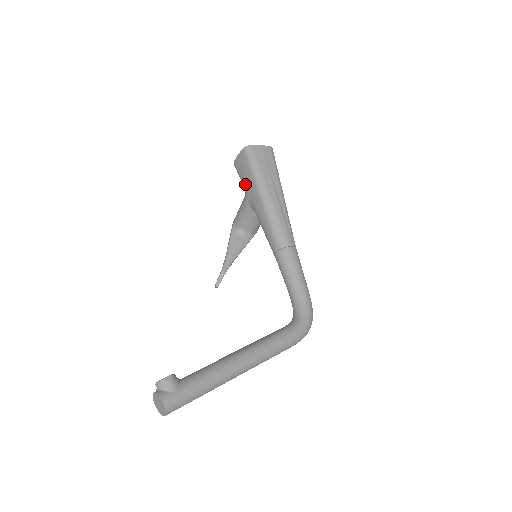
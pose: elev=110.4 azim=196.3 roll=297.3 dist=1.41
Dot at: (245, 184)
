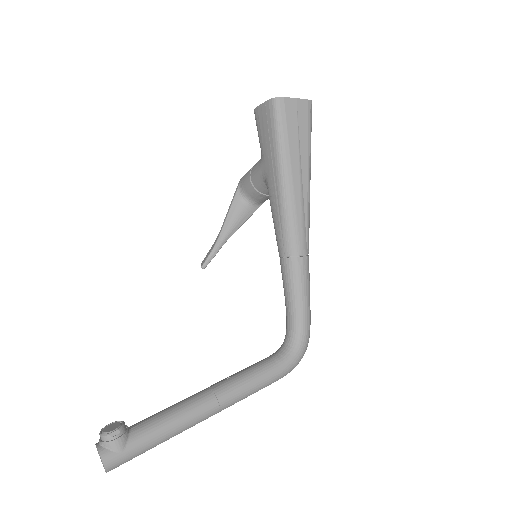
Dot at: (263, 149)
